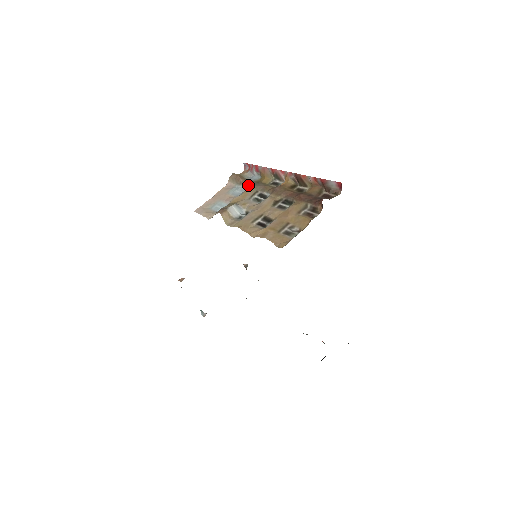
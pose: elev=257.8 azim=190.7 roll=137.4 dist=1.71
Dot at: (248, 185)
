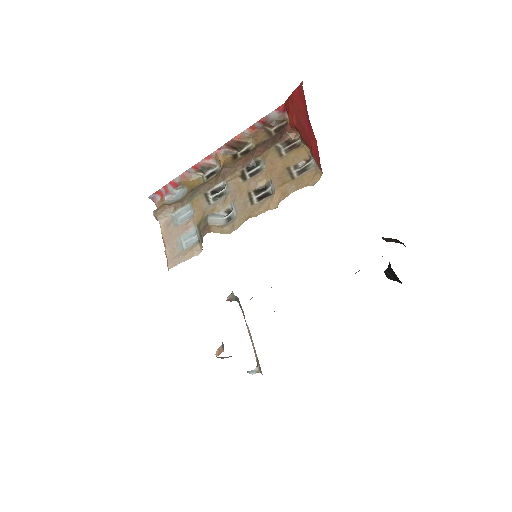
Dot at: (186, 201)
